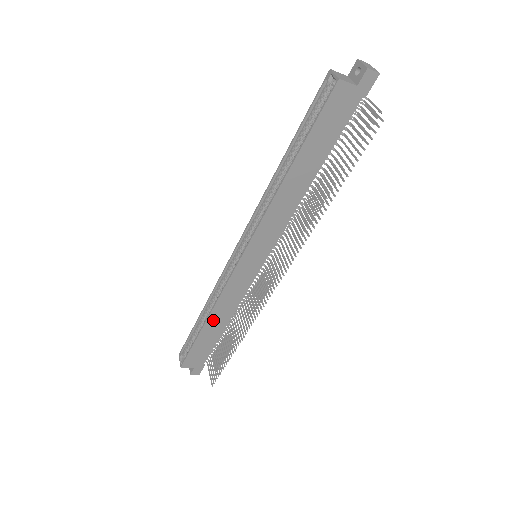
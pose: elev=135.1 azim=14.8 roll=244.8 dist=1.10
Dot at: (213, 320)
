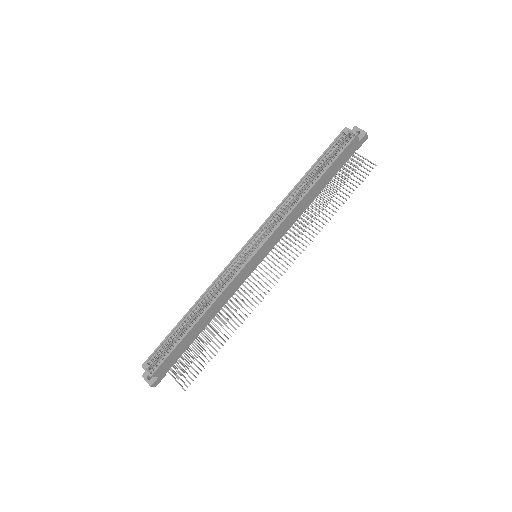
Dot at: (204, 318)
